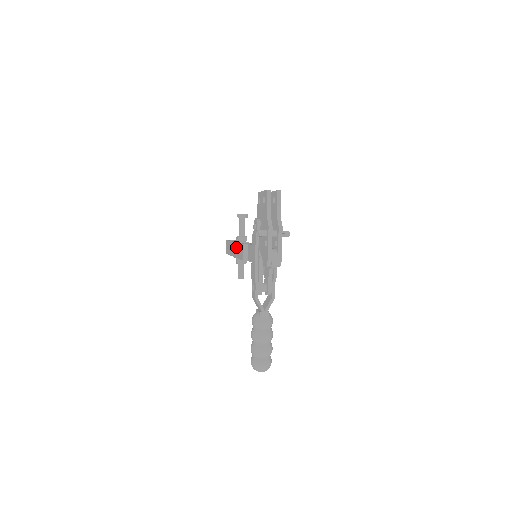
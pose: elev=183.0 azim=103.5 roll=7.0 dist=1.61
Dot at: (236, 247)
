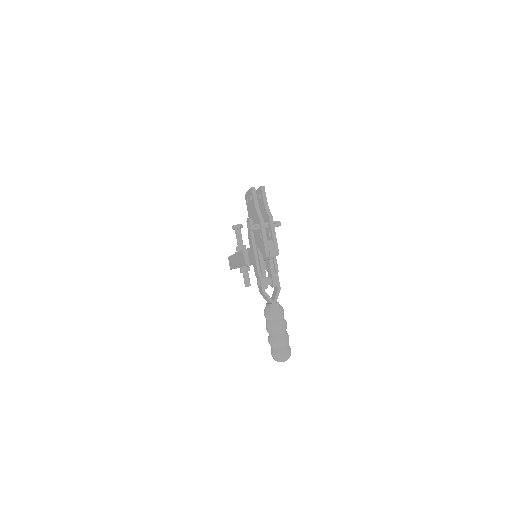
Dot at: (237, 257)
